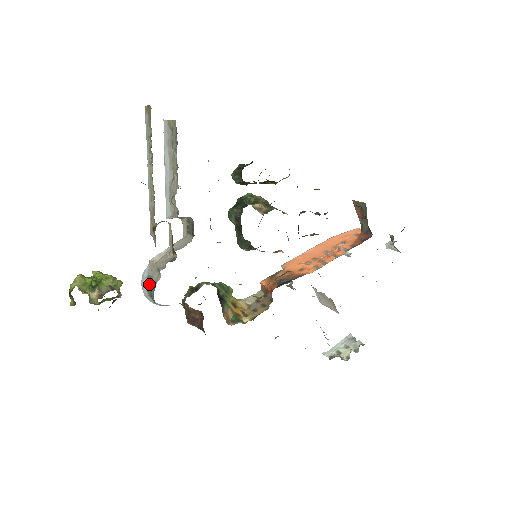
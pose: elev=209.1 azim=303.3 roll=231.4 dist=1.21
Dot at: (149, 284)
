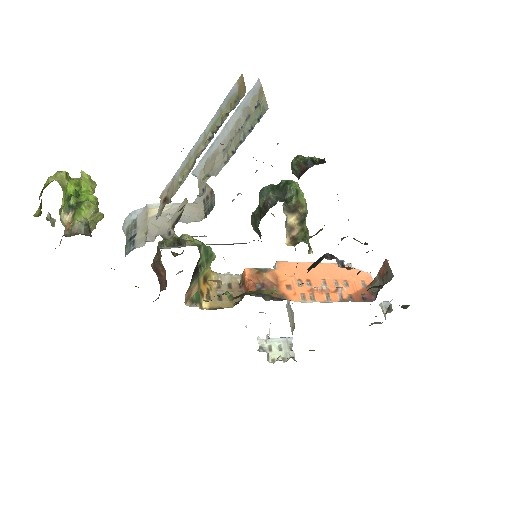
Dot at: (131, 233)
